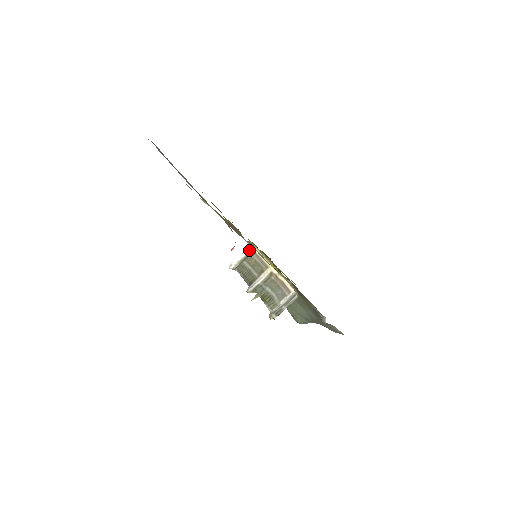
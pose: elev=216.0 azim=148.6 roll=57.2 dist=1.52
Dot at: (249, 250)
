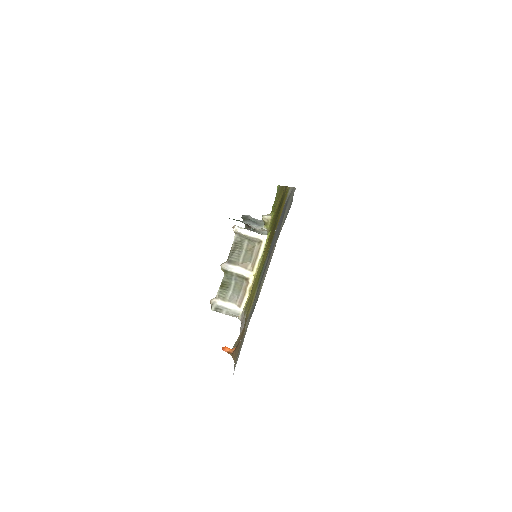
Dot at: (260, 238)
